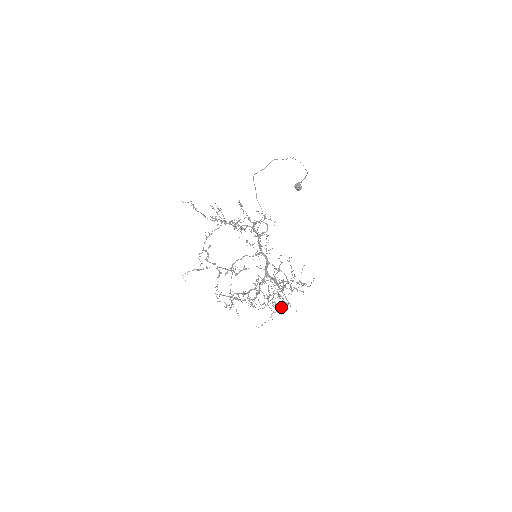
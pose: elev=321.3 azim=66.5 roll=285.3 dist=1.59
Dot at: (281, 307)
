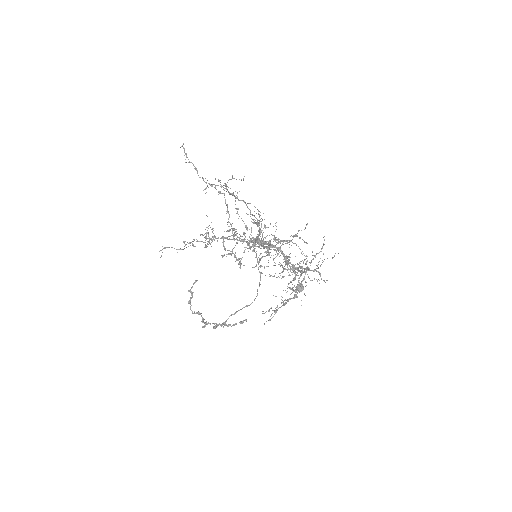
Dot at: (296, 288)
